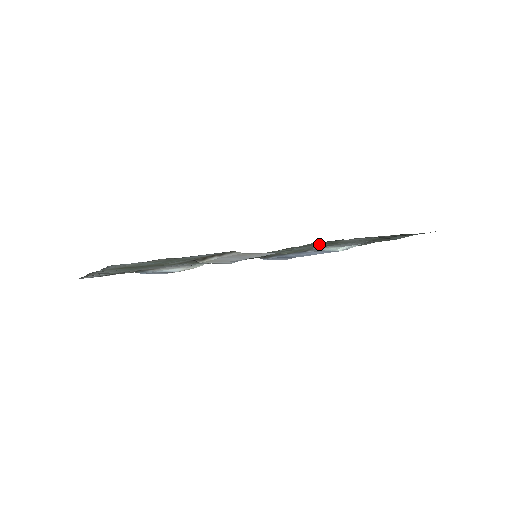
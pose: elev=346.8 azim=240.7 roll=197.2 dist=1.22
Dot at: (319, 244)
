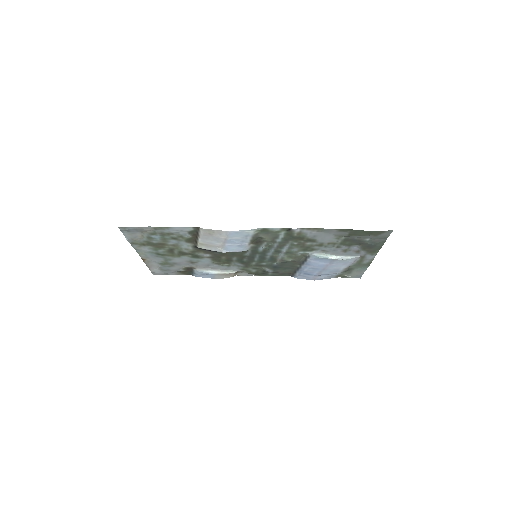
Dot at: (282, 237)
